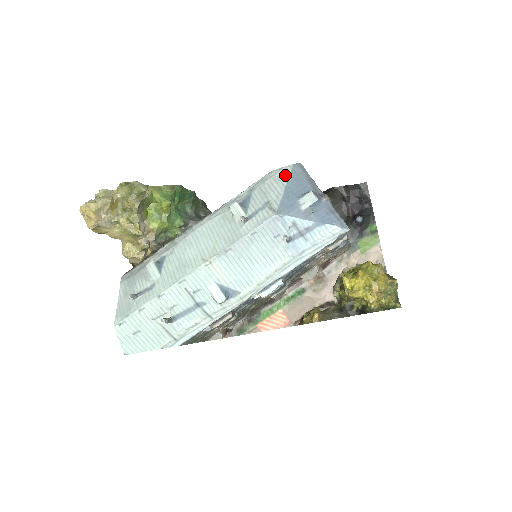
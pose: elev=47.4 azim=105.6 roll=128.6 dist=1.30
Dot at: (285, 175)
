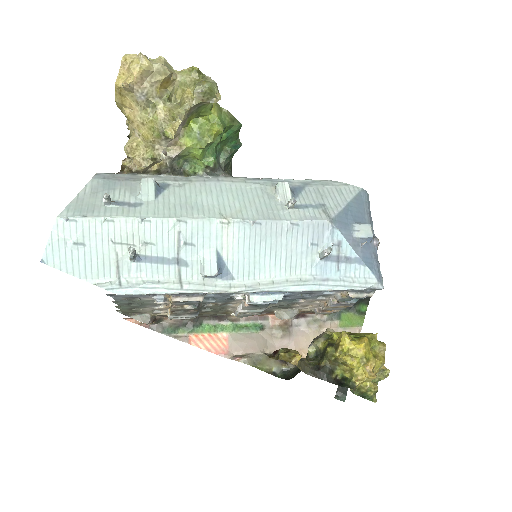
Dot at: (351, 192)
